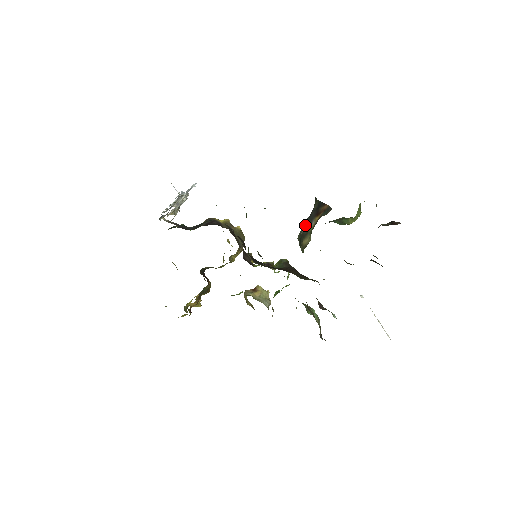
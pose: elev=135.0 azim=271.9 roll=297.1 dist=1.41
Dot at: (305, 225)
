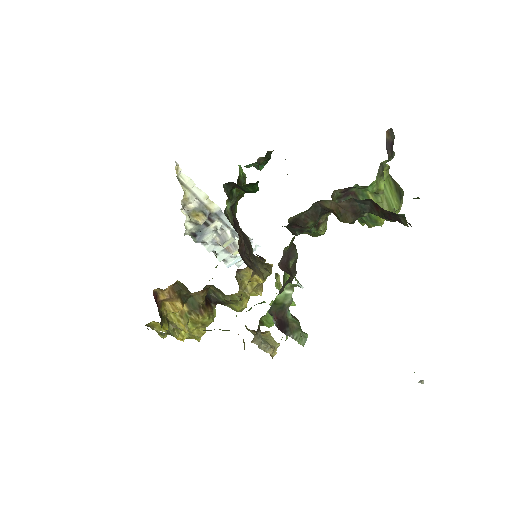
Dot at: occluded
